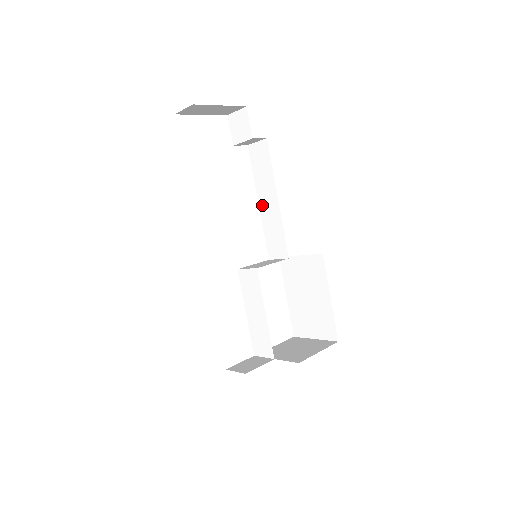
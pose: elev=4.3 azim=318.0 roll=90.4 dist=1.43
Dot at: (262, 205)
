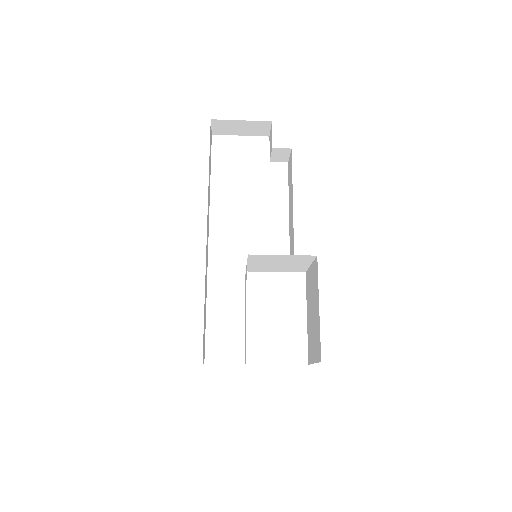
Dot at: (290, 216)
